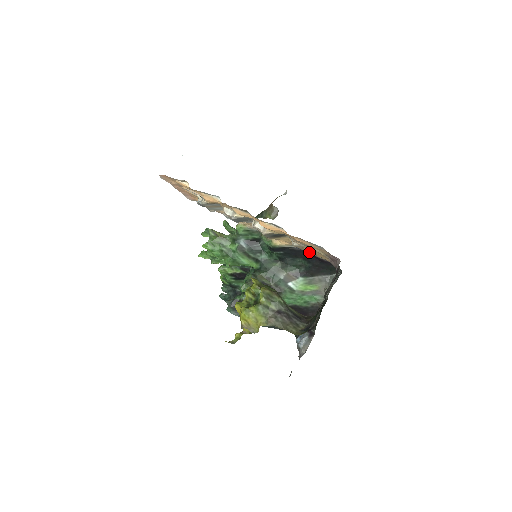
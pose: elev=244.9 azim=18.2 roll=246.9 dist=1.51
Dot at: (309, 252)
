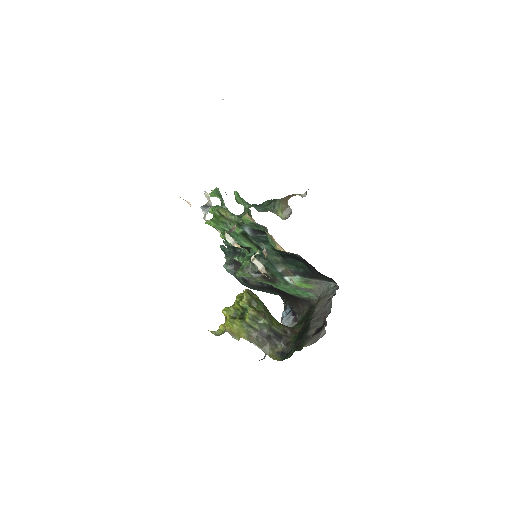
Dot at: occluded
